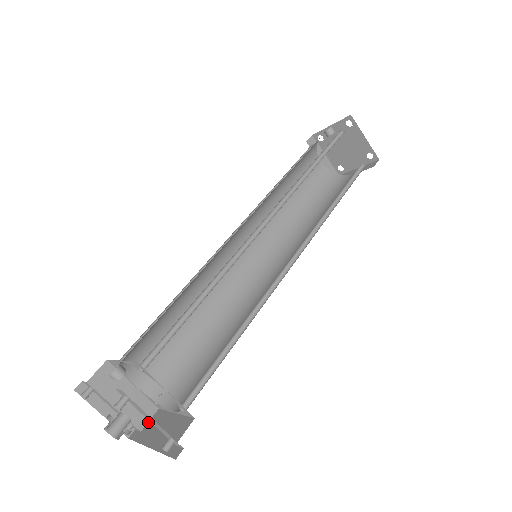
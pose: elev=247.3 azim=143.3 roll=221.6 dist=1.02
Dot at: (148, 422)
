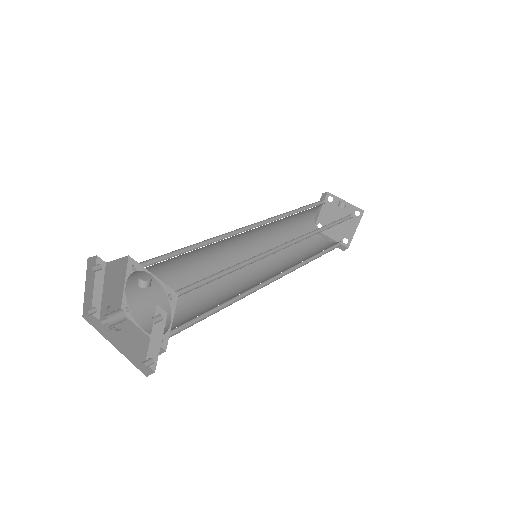
Dot at: occluded
